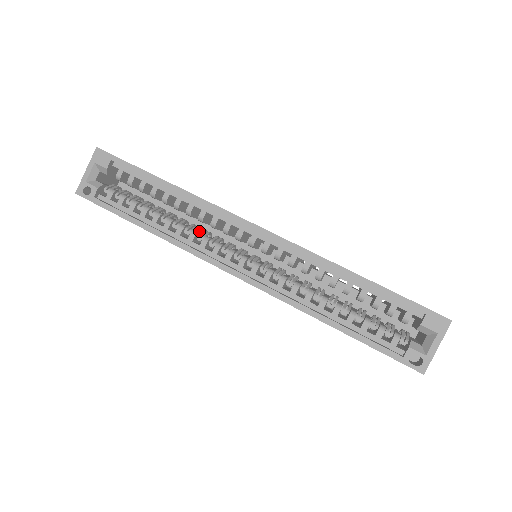
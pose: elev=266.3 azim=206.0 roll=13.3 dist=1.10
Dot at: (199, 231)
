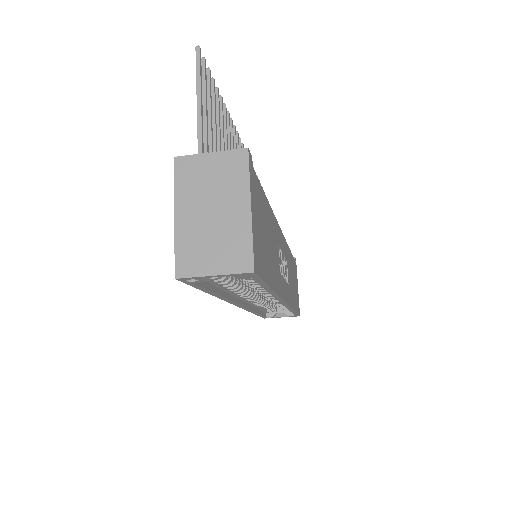
Dot at: occluded
